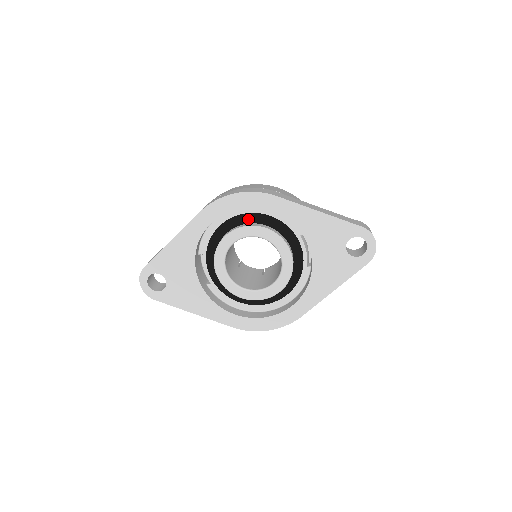
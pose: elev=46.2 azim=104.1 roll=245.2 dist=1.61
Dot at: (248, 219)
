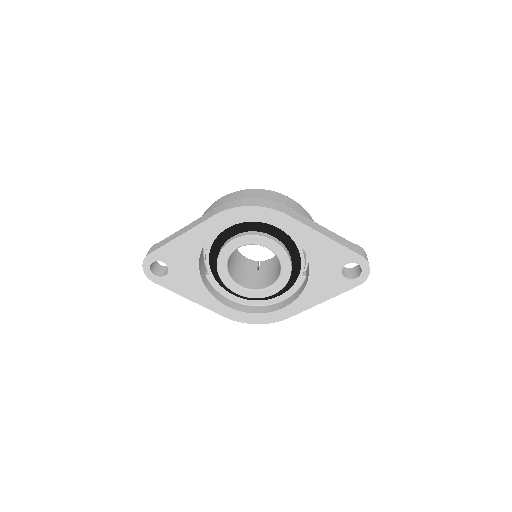
Dot at: (256, 227)
